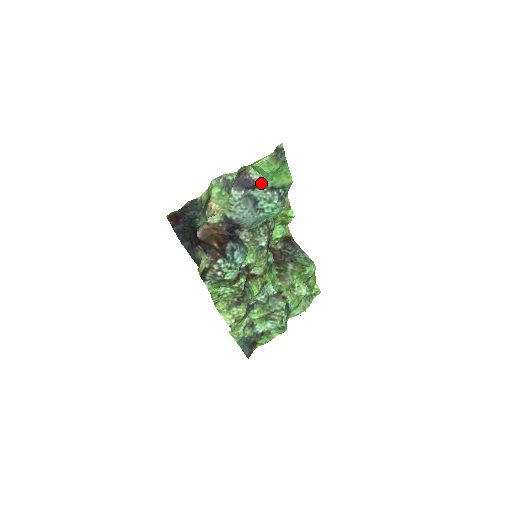
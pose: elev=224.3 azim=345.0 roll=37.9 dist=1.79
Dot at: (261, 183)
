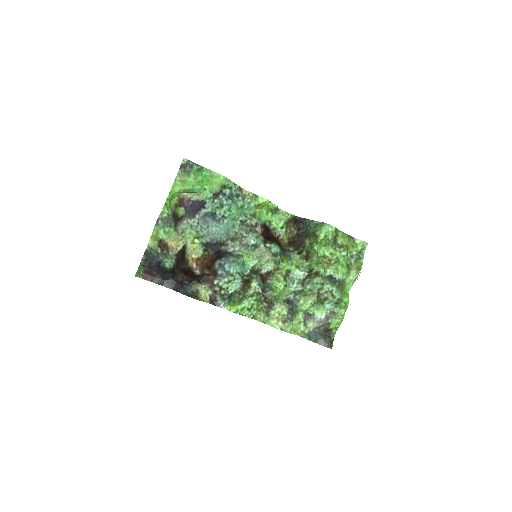
Dot at: (202, 199)
